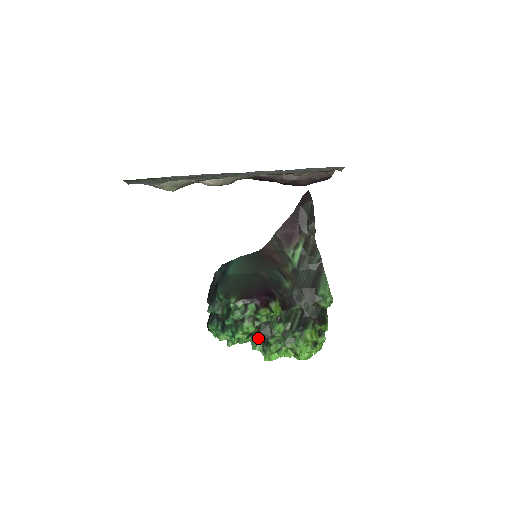
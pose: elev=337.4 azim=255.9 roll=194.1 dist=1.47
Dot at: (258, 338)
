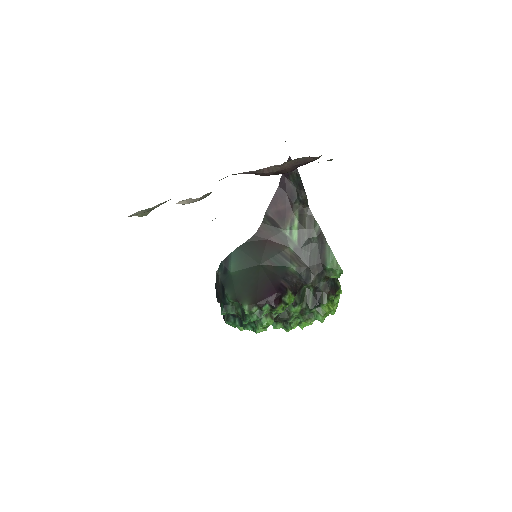
Dot at: (277, 321)
